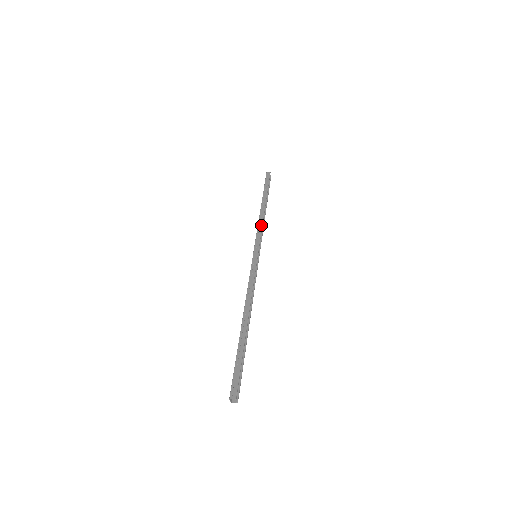
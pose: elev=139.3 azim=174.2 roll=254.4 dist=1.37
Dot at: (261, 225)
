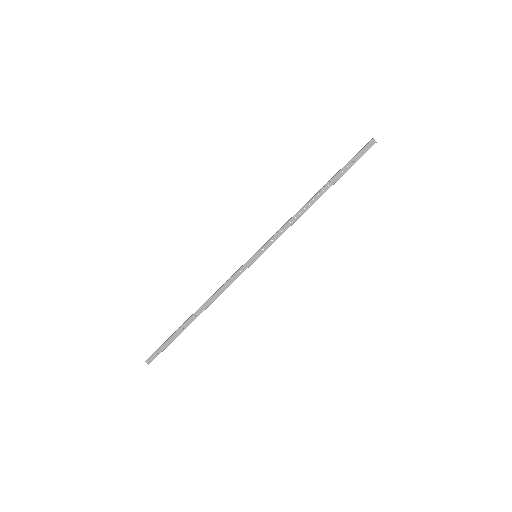
Dot at: (291, 225)
